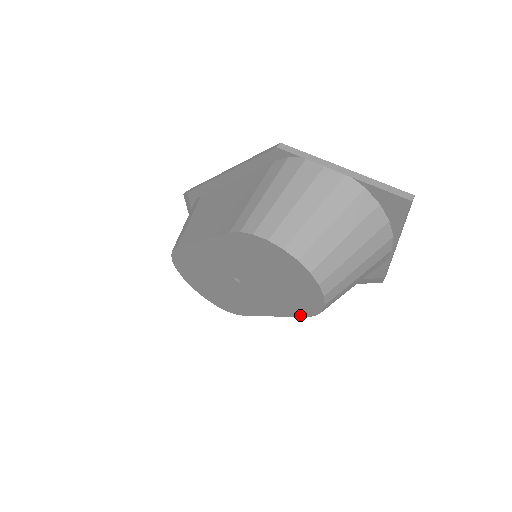
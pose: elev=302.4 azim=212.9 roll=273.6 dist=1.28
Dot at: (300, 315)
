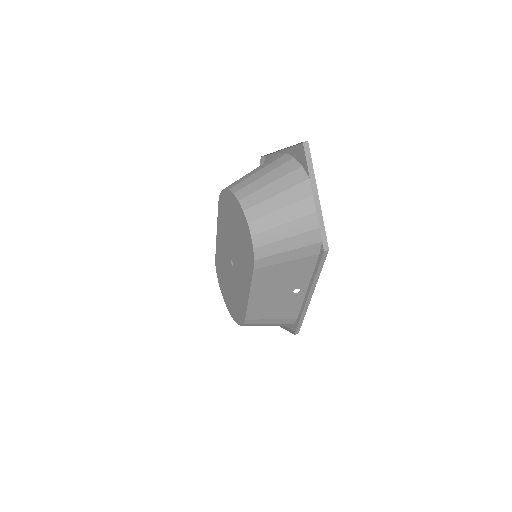
Dot at: (252, 271)
